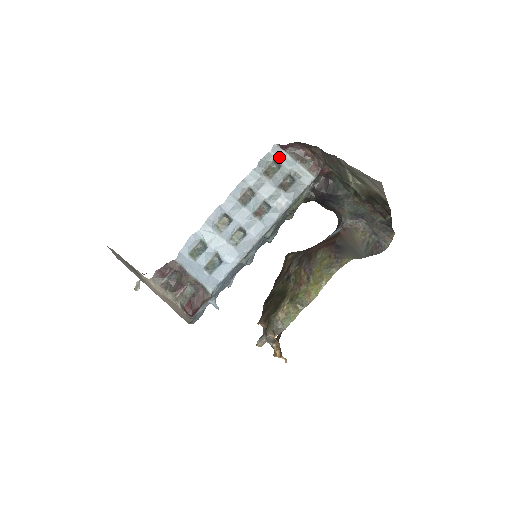
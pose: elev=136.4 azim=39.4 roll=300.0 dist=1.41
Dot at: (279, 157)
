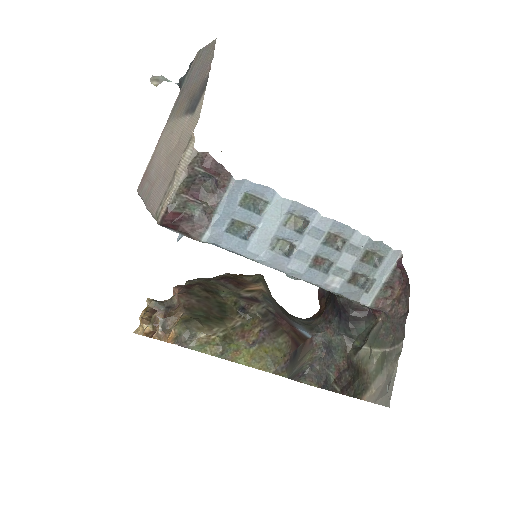
Dot at: (387, 261)
